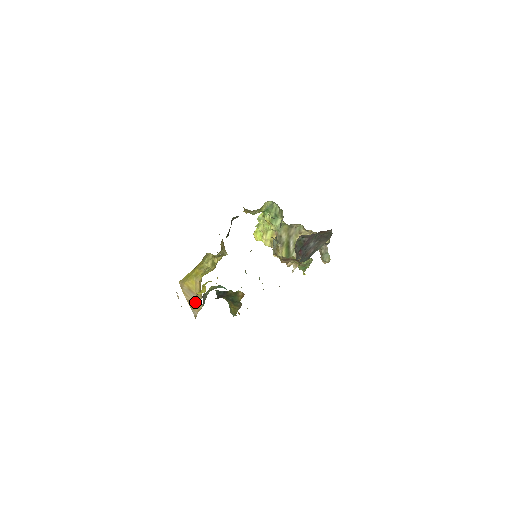
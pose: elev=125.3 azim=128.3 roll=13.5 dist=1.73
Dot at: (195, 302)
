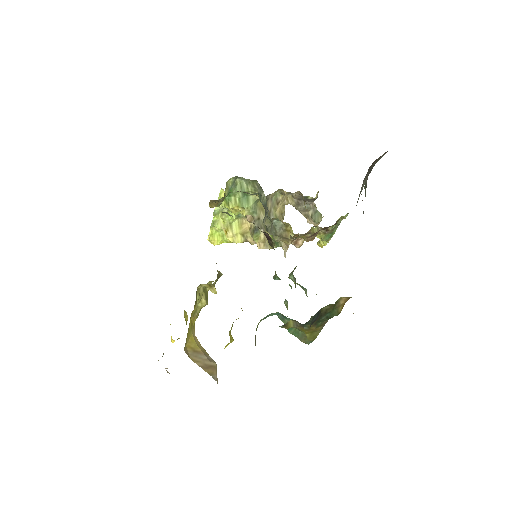
Dot at: (208, 363)
